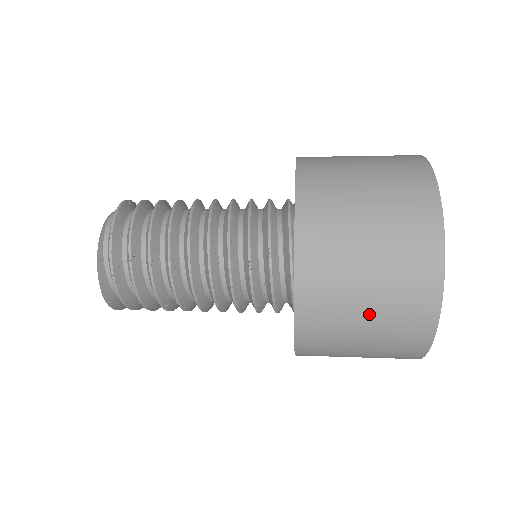
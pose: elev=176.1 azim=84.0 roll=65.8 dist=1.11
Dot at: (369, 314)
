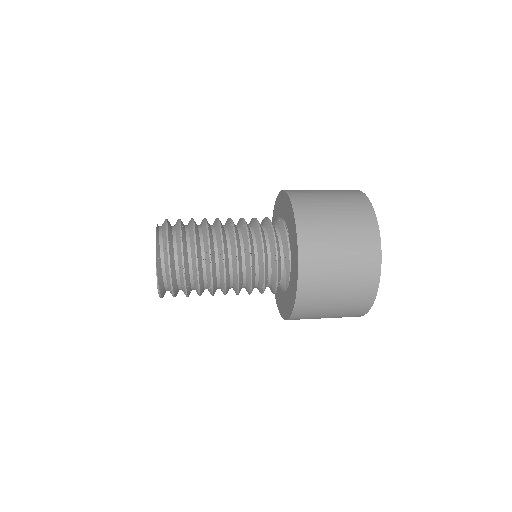
Dot at: (341, 233)
